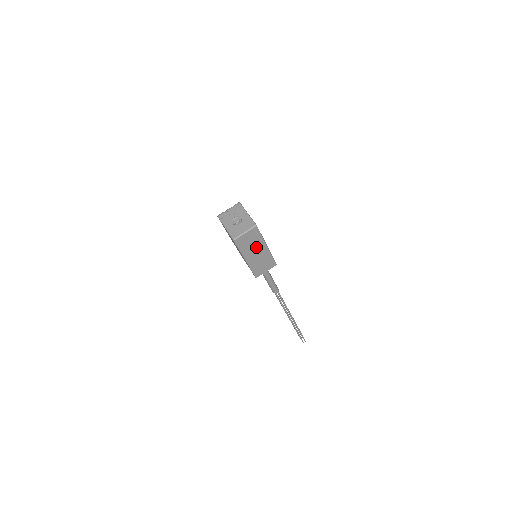
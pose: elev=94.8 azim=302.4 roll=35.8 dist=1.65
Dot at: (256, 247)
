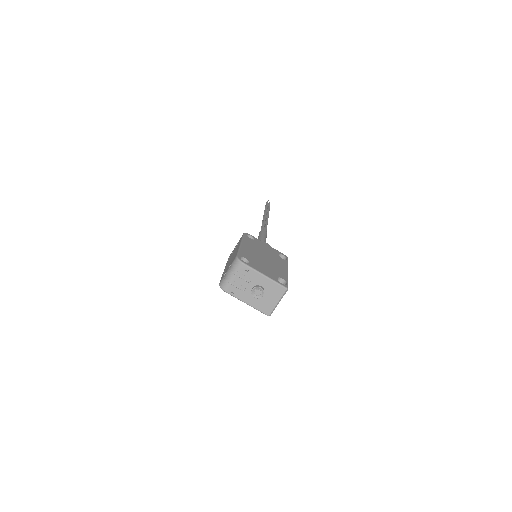
Dot at: occluded
